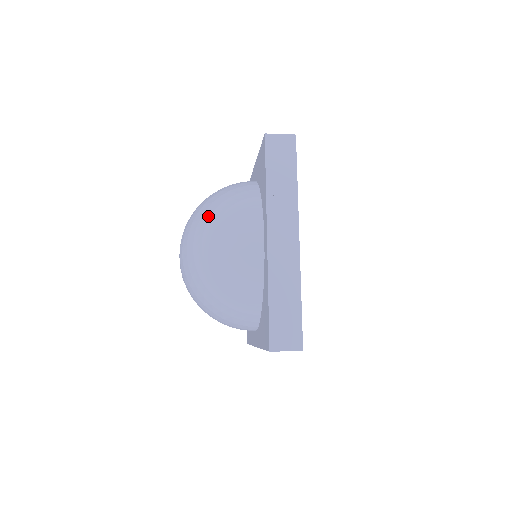
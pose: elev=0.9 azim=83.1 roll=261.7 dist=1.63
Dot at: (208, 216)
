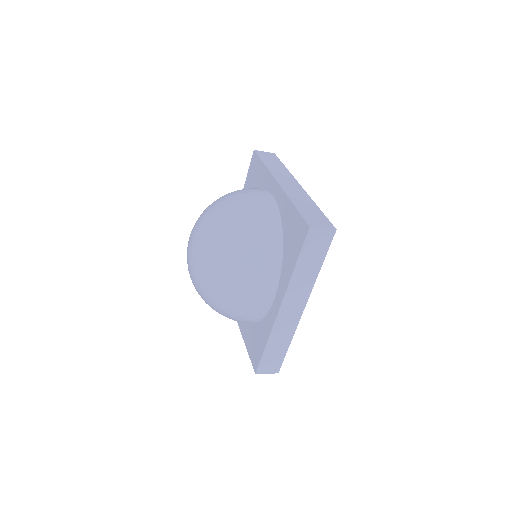
Dot at: (230, 258)
